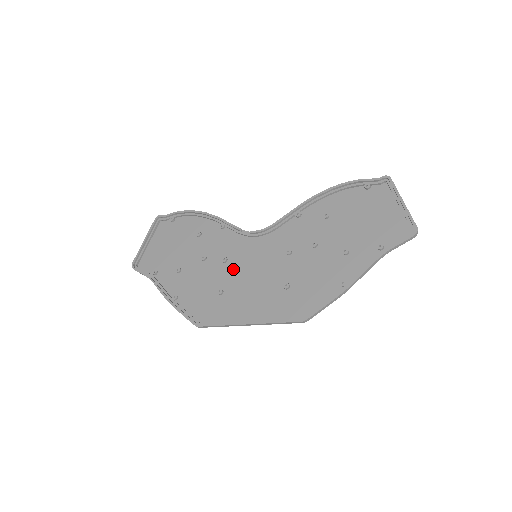
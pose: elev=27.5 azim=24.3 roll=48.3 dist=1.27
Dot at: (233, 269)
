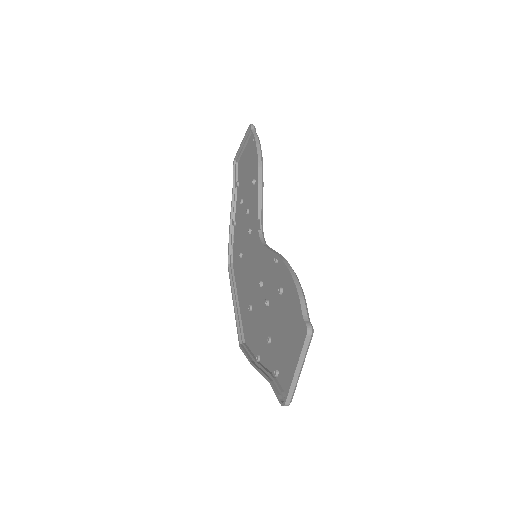
Dot at: (249, 247)
